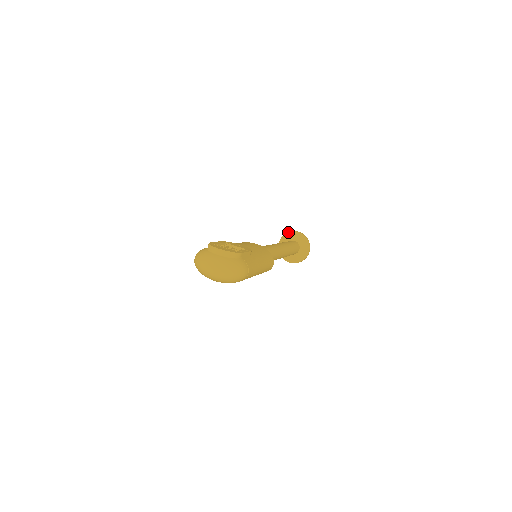
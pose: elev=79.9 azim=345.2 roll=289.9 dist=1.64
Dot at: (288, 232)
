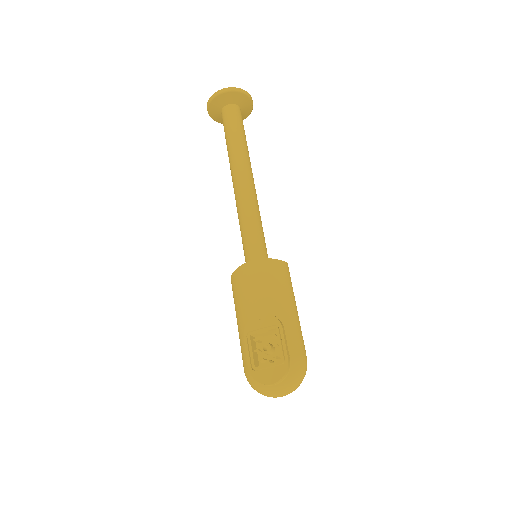
Dot at: (209, 102)
